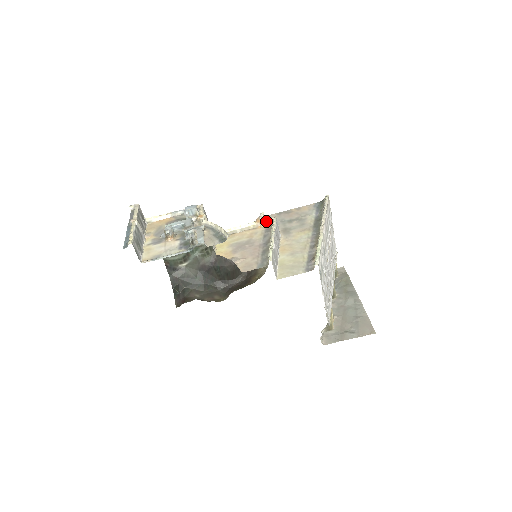
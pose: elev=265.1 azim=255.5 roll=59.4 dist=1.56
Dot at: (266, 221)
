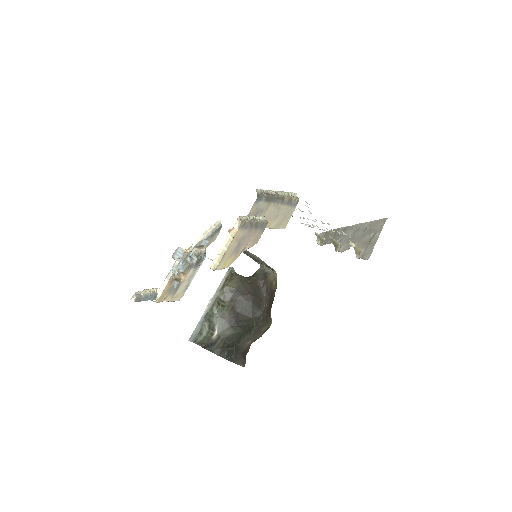
Dot at: (236, 225)
